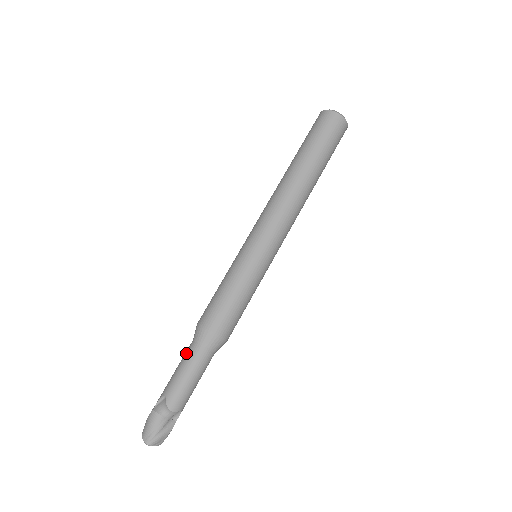
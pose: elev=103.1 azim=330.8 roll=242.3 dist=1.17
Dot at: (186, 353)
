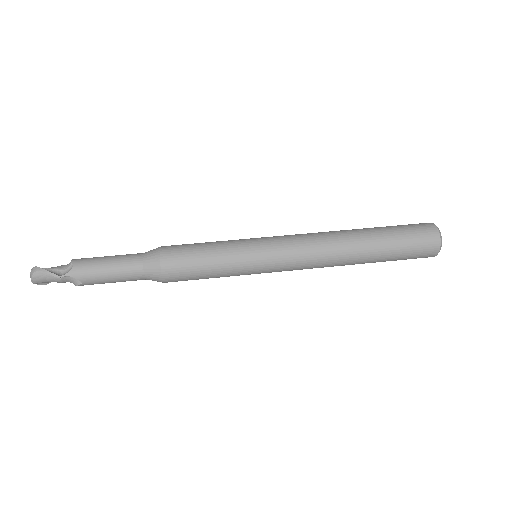
Dot at: occluded
